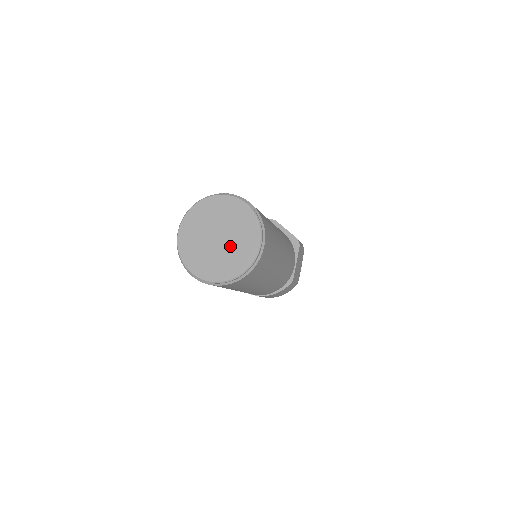
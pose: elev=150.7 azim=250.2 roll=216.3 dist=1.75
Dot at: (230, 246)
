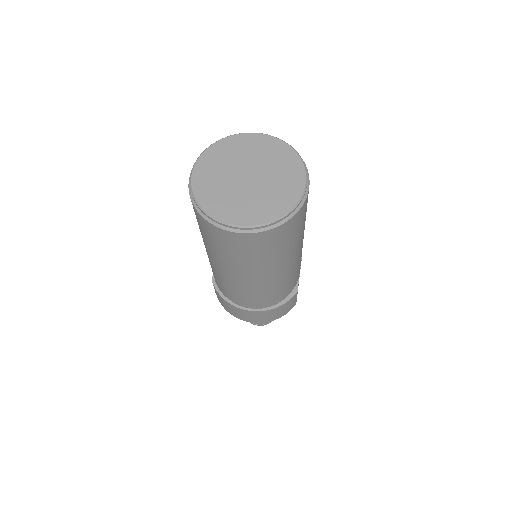
Dot at: (266, 185)
